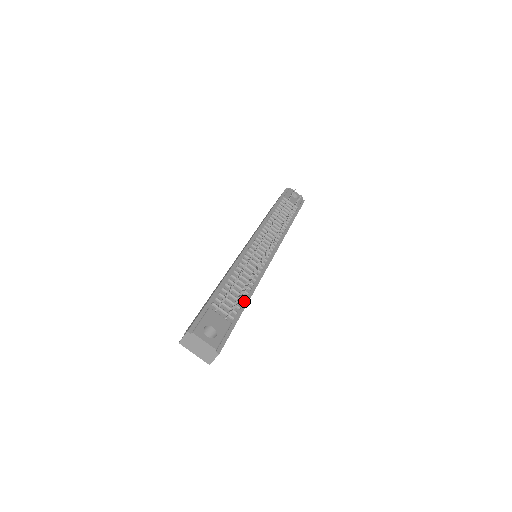
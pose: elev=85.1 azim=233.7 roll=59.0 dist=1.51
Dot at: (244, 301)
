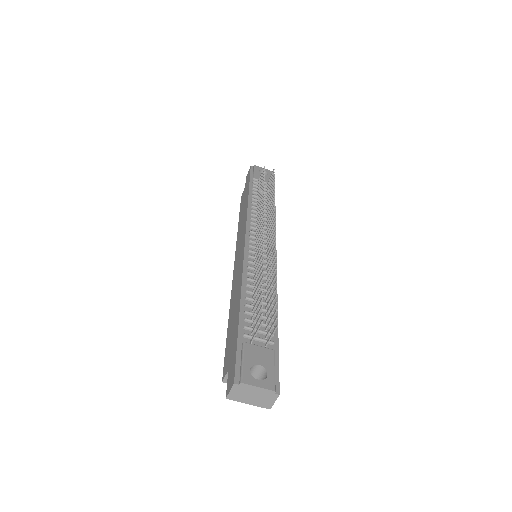
Dot at: occluded
